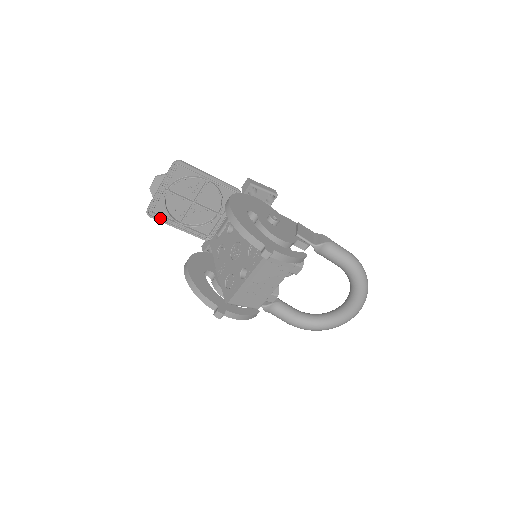
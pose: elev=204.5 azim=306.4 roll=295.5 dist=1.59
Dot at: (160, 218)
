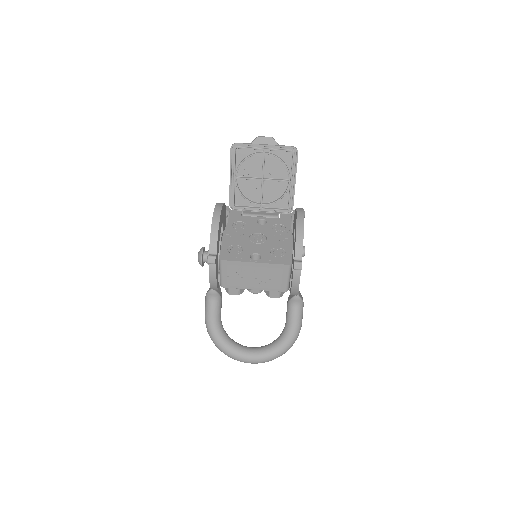
Dot at: (233, 158)
